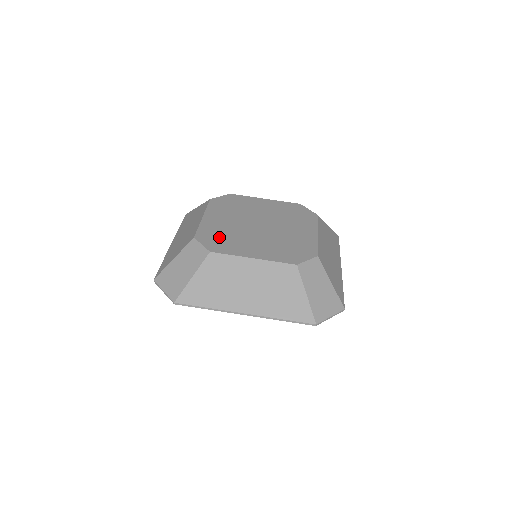
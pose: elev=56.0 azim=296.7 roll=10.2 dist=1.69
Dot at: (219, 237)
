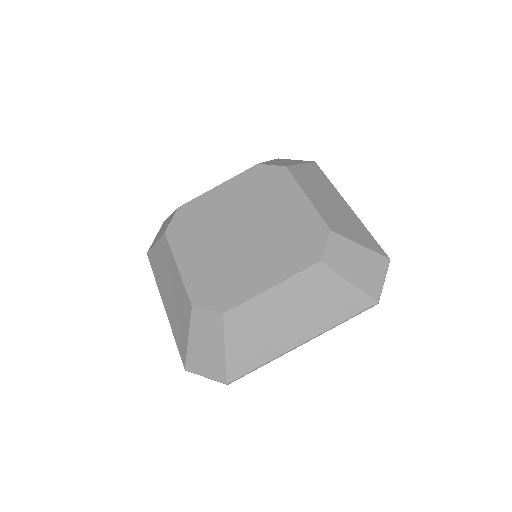
Dot at: (216, 284)
